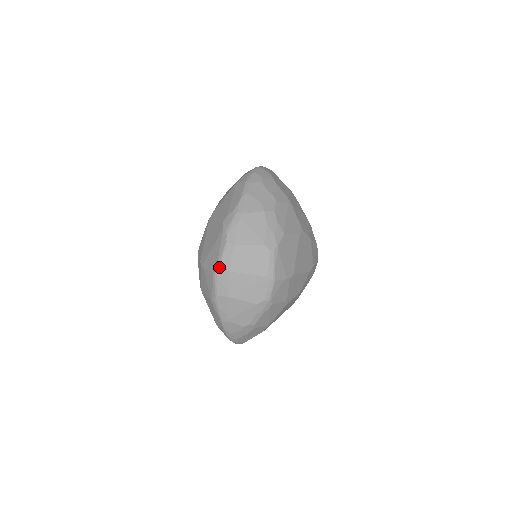
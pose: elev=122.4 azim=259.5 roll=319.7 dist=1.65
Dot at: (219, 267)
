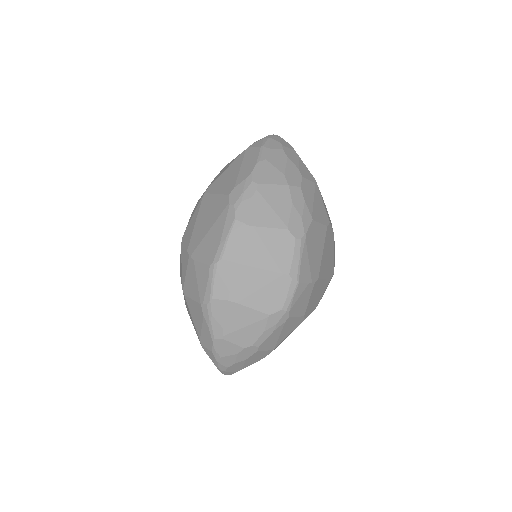
Dot at: (221, 256)
